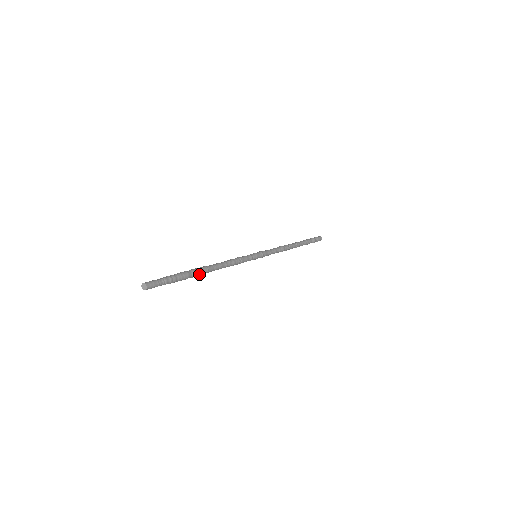
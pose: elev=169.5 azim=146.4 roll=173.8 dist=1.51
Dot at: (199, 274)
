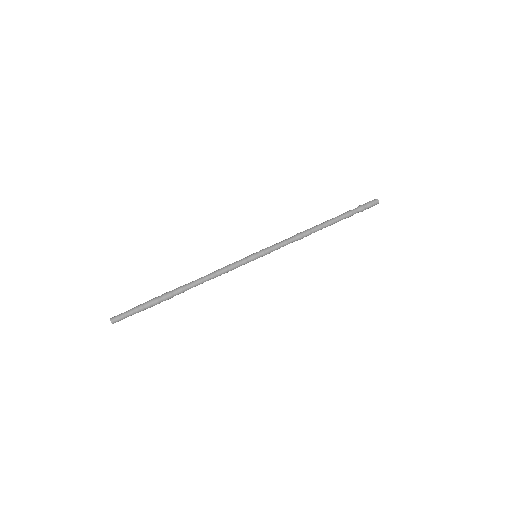
Dot at: (172, 296)
